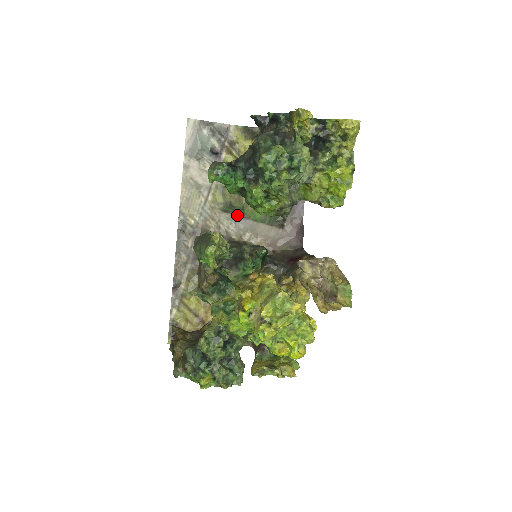
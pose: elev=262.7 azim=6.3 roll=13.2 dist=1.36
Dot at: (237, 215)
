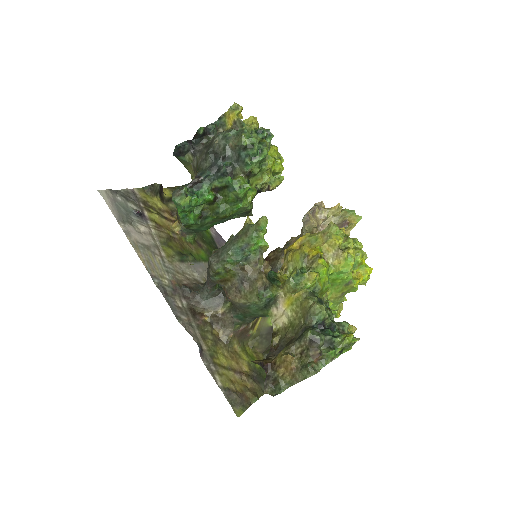
Dot at: (191, 262)
